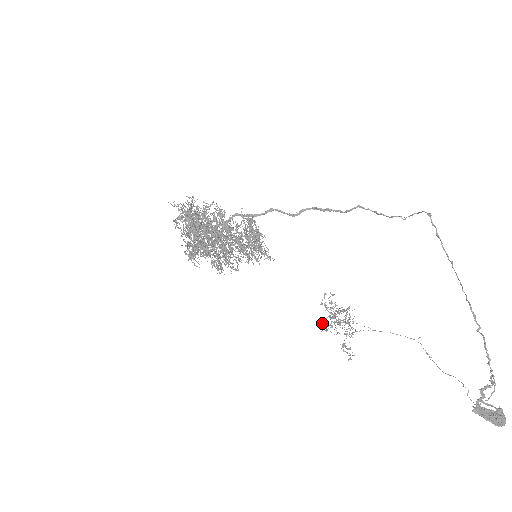
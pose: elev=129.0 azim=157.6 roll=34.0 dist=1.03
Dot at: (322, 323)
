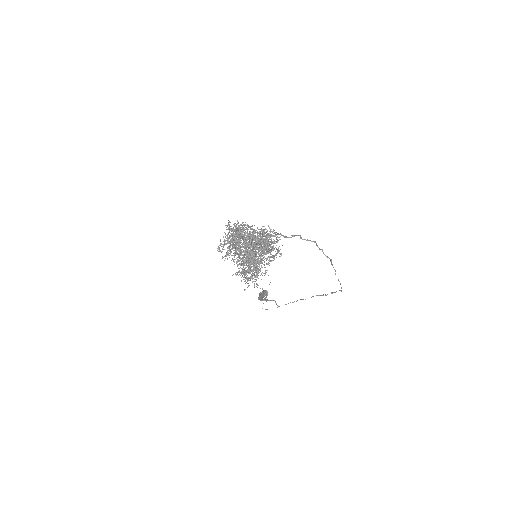
Dot at: (246, 282)
